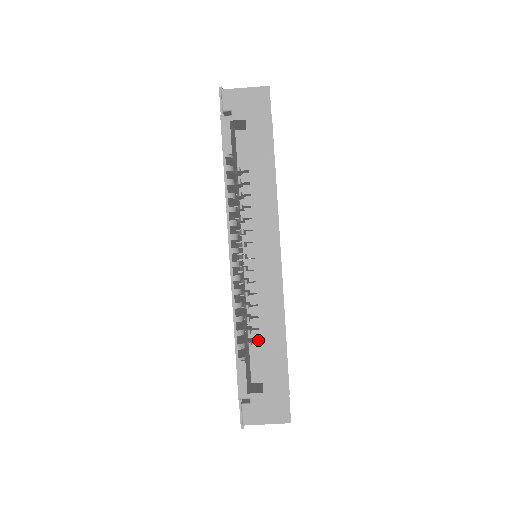
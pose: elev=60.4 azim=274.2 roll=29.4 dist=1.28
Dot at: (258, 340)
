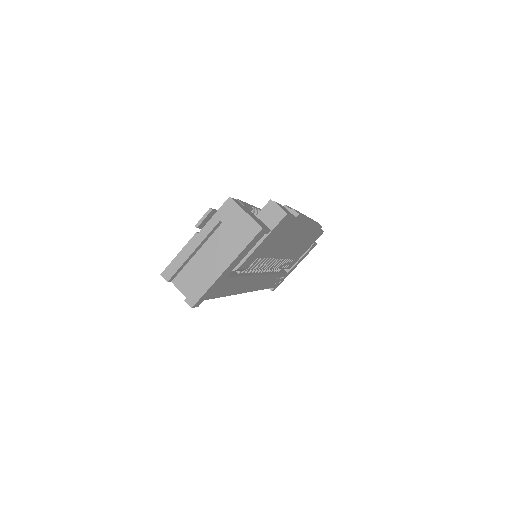
Dot at: occluded
